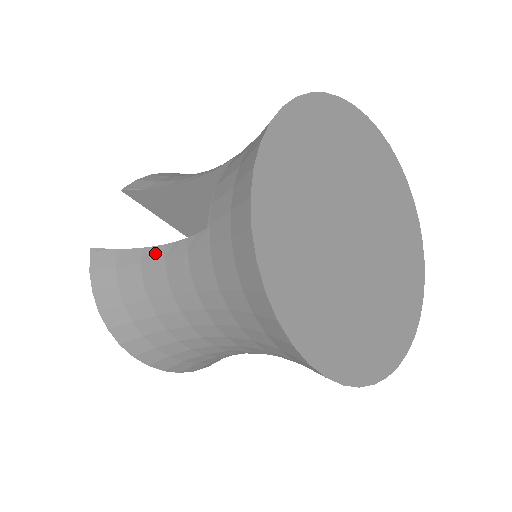
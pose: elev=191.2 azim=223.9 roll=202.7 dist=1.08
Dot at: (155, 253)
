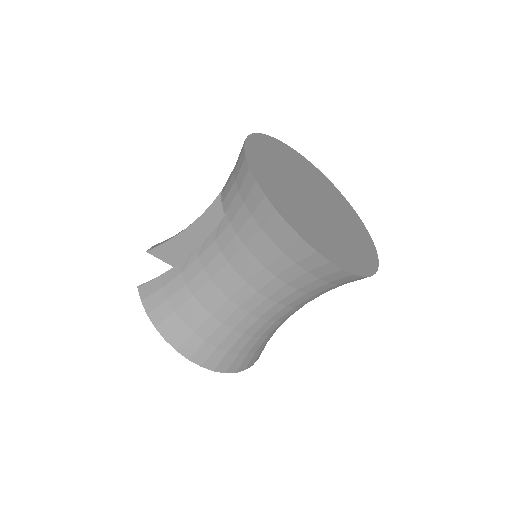
Dot at: (190, 259)
